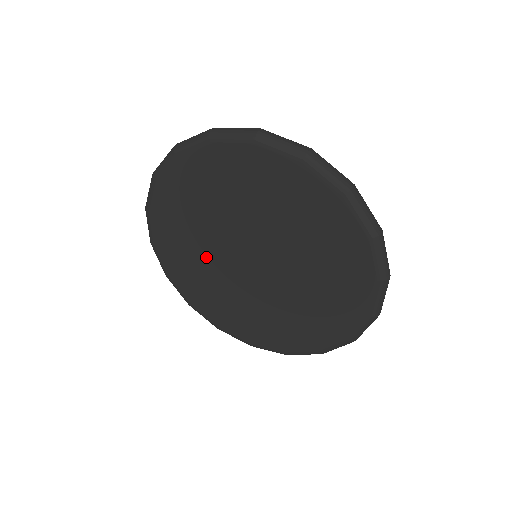
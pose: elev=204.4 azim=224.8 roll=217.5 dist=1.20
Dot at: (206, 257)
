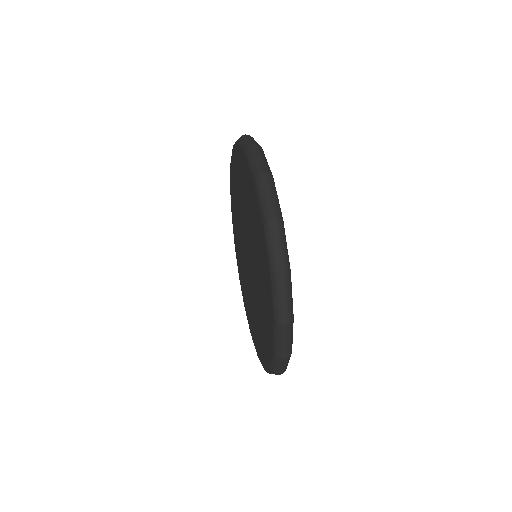
Dot at: (247, 285)
